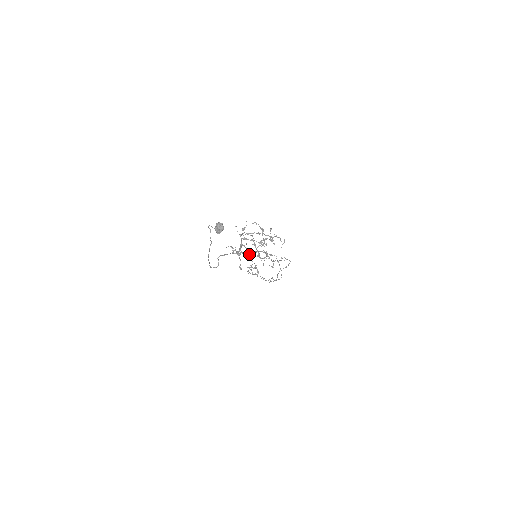
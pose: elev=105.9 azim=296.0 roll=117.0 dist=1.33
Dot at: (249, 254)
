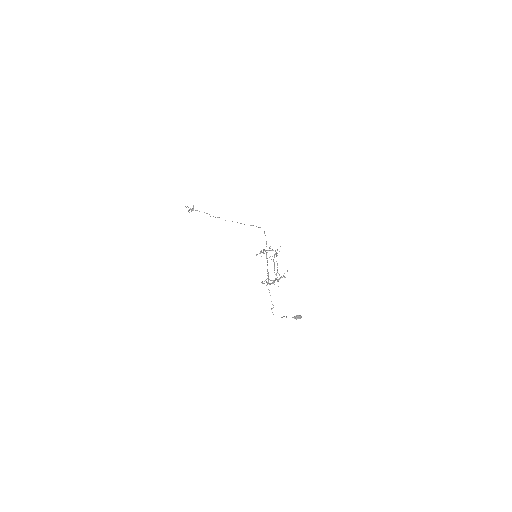
Dot at: occluded
